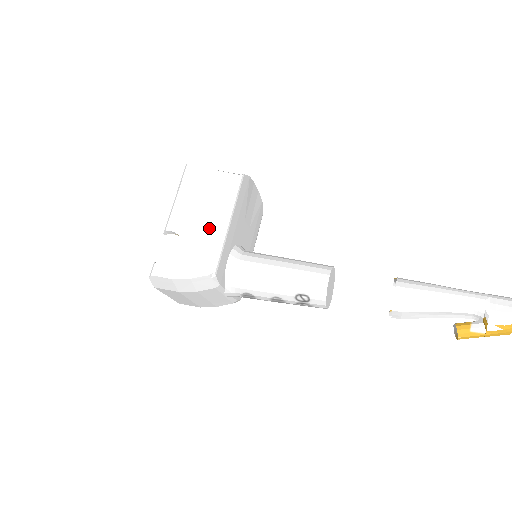
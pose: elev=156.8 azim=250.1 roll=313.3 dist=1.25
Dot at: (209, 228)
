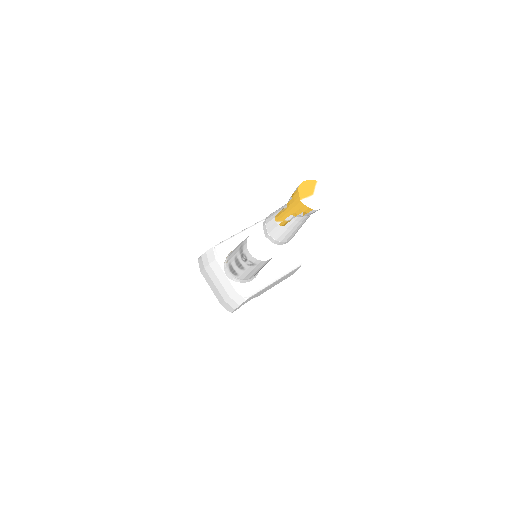
Dot at: occluded
